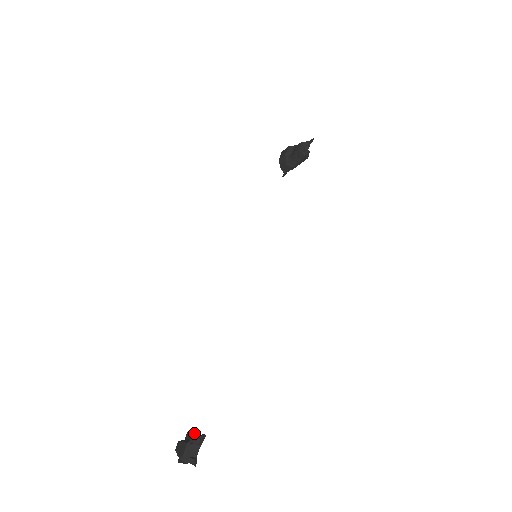
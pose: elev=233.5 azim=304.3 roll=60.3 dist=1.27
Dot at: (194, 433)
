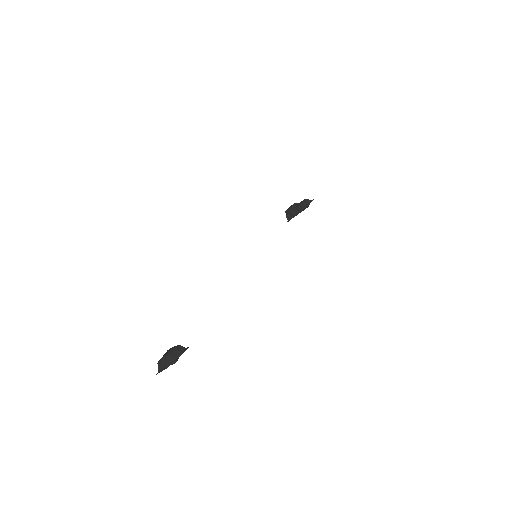
Dot at: occluded
